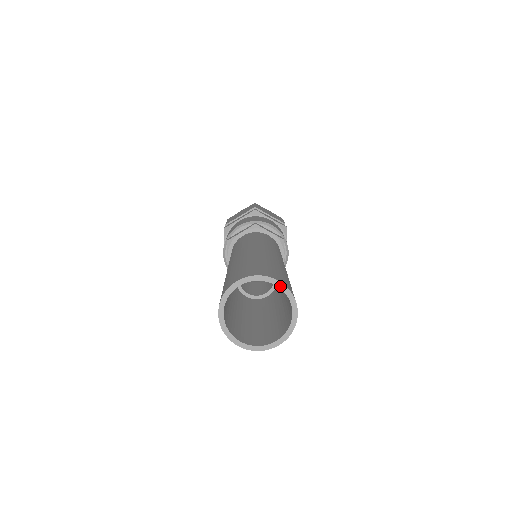
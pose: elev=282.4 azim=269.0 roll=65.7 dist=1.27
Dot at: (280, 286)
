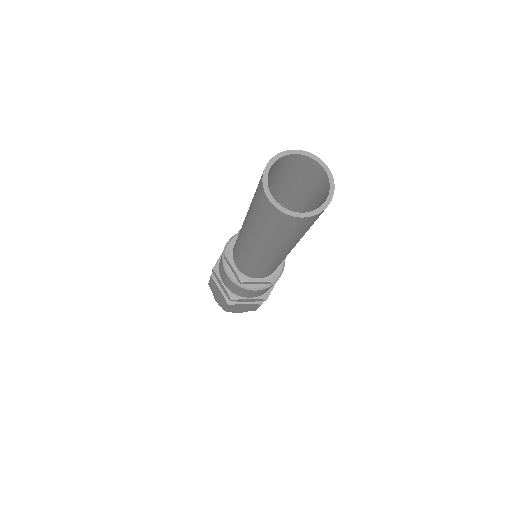
Dot at: (328, 173)
